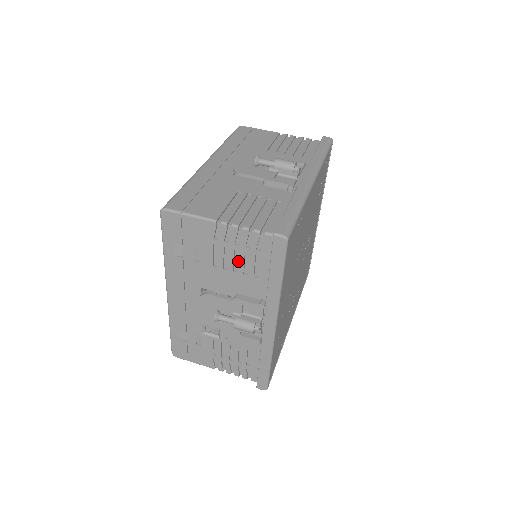
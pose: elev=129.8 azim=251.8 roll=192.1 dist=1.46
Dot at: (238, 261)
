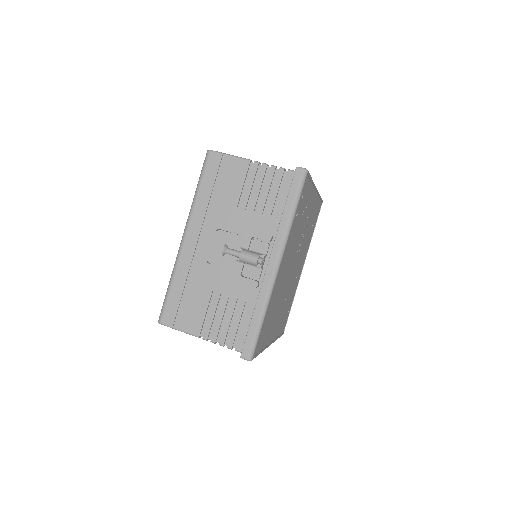
Dot at: occluded
